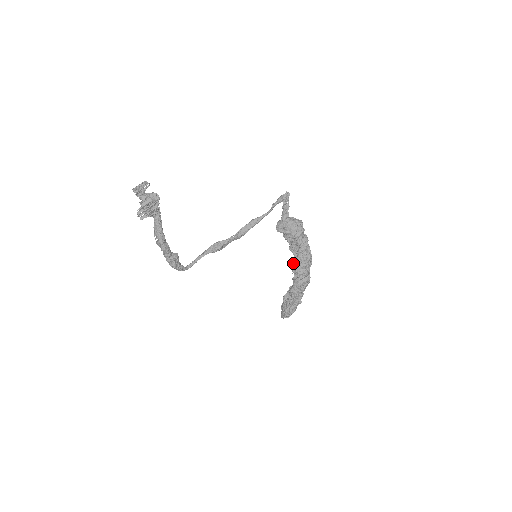
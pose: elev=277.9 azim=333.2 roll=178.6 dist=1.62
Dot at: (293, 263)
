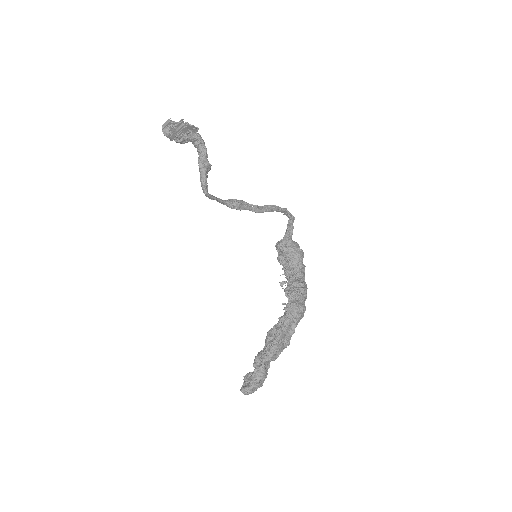
Dot at: (290, 285)
